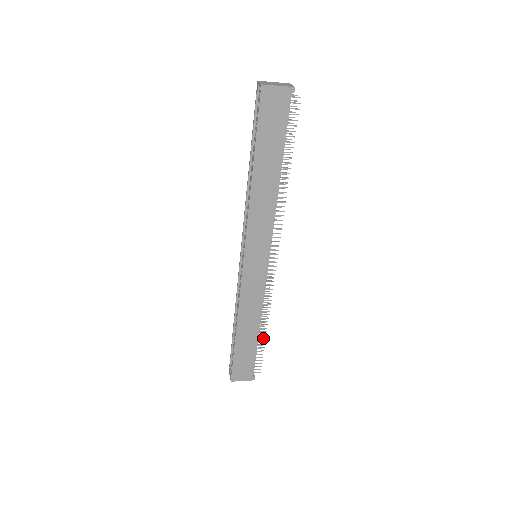
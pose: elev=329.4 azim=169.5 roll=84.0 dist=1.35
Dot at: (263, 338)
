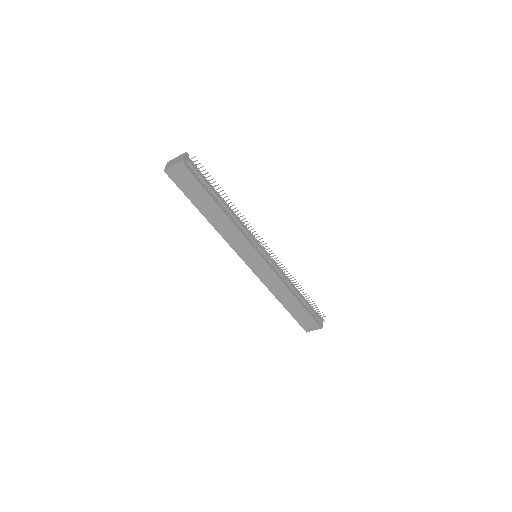
Dot at: (306, 301)
